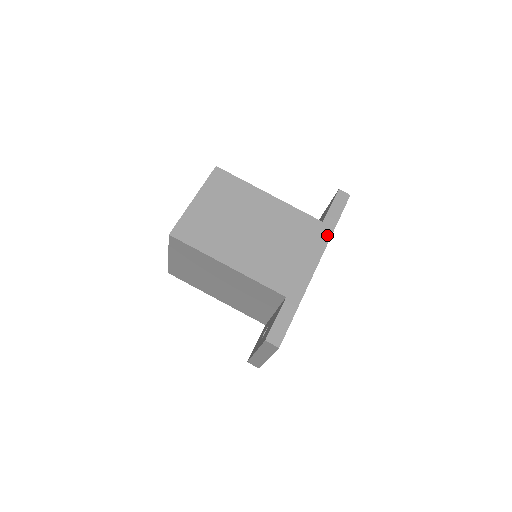
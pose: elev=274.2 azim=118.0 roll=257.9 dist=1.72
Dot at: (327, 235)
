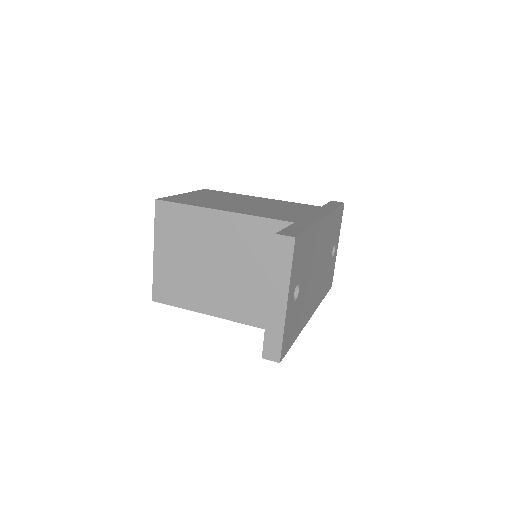
Dot at: (329, 210)
